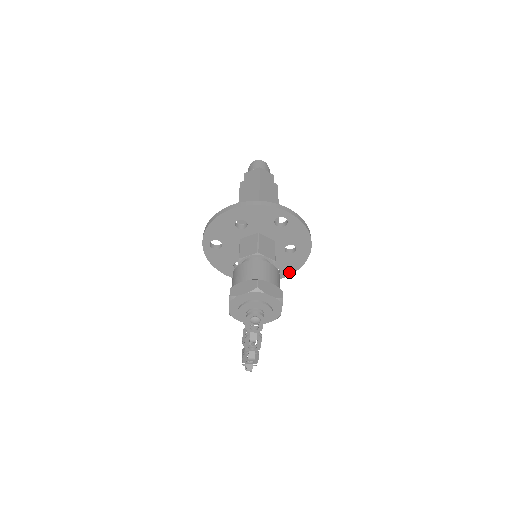
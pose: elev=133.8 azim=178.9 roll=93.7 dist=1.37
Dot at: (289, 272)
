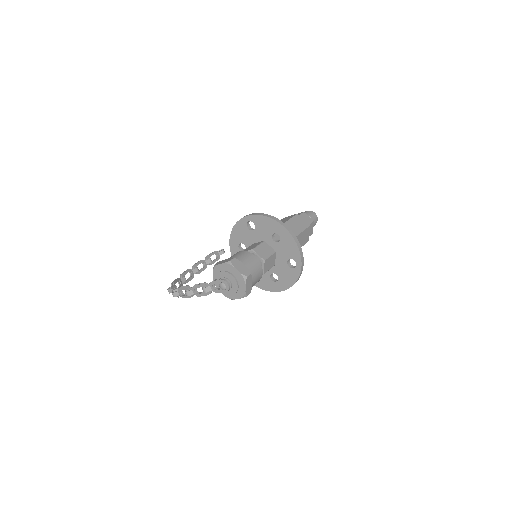
Dot at: (256, 283)
